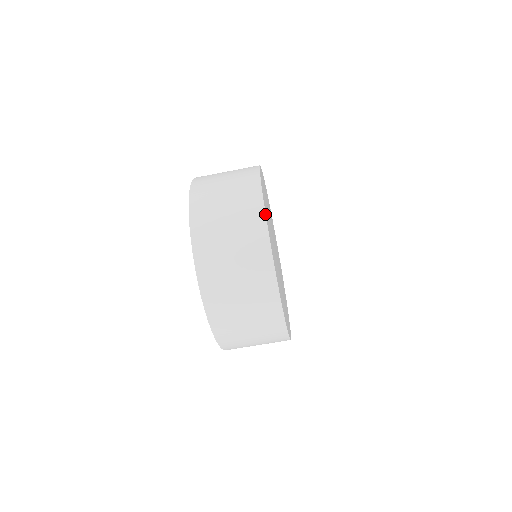
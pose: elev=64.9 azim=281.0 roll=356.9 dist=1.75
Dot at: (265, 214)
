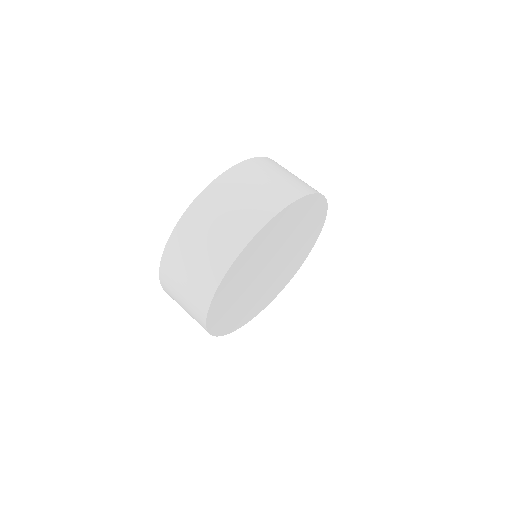
Dot at: (288, 205)
